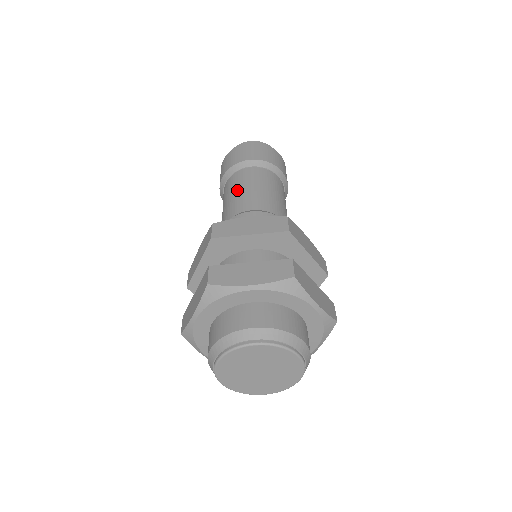
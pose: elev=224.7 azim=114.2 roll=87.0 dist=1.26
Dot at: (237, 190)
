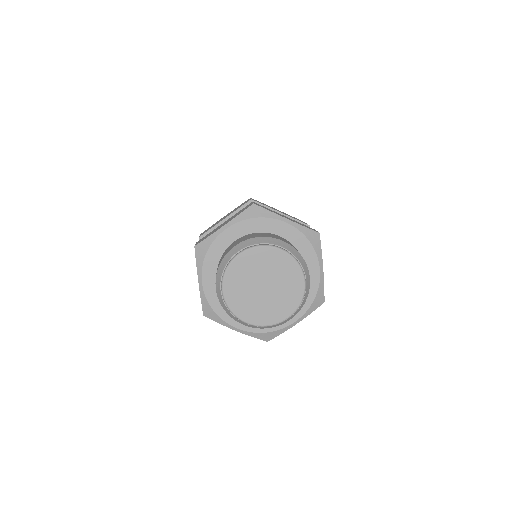
Dot at: occluded
